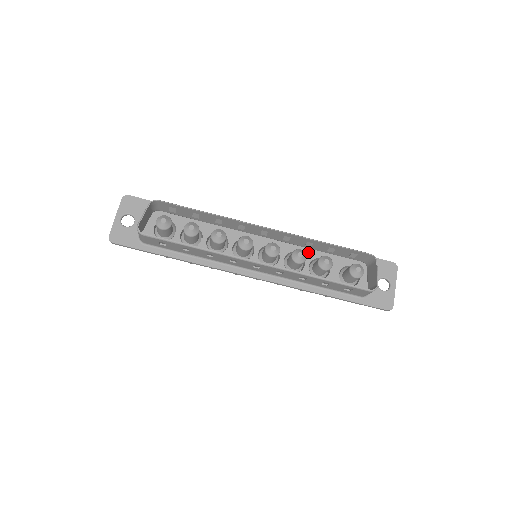
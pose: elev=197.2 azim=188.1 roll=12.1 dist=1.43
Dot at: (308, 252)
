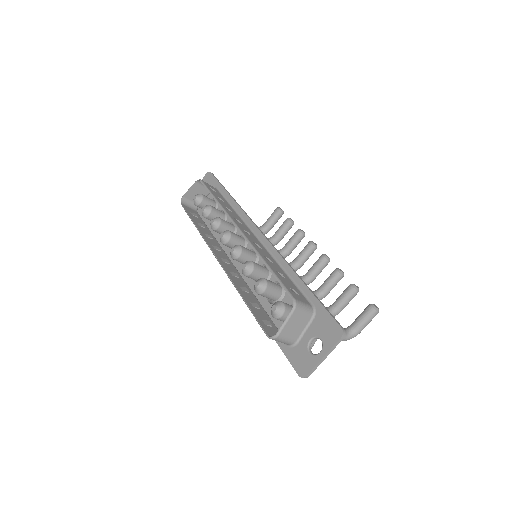
Dot at: occluded
